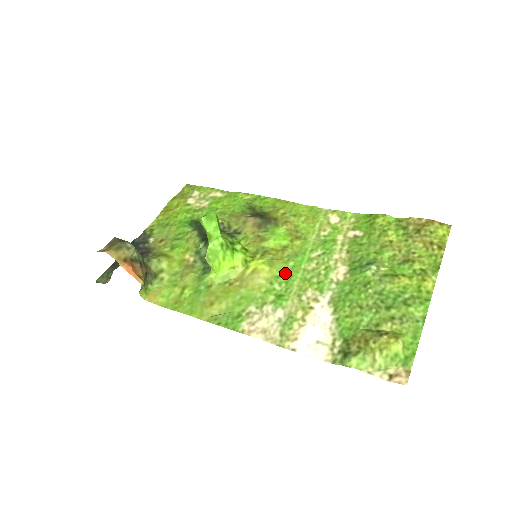
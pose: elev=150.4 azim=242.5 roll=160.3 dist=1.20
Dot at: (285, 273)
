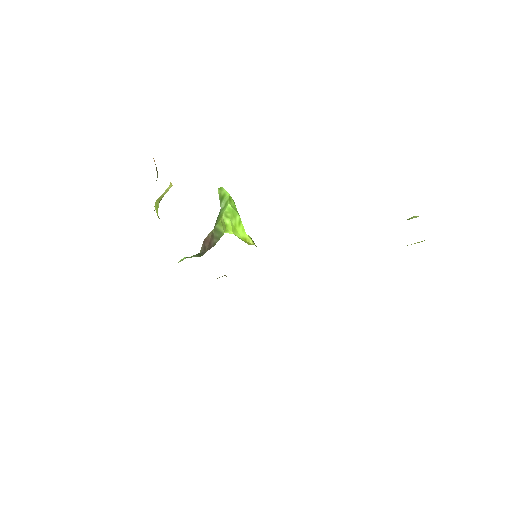
Dot at: occluded
